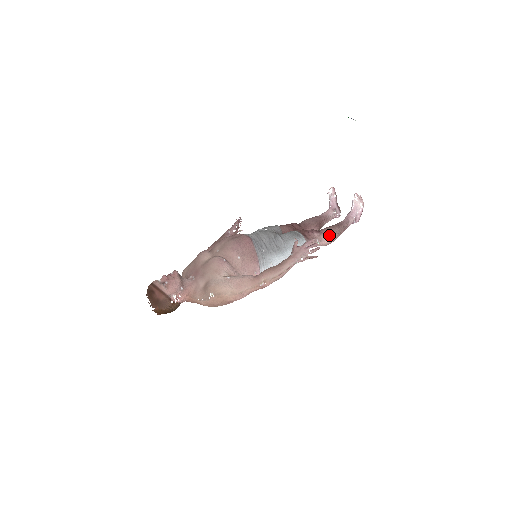
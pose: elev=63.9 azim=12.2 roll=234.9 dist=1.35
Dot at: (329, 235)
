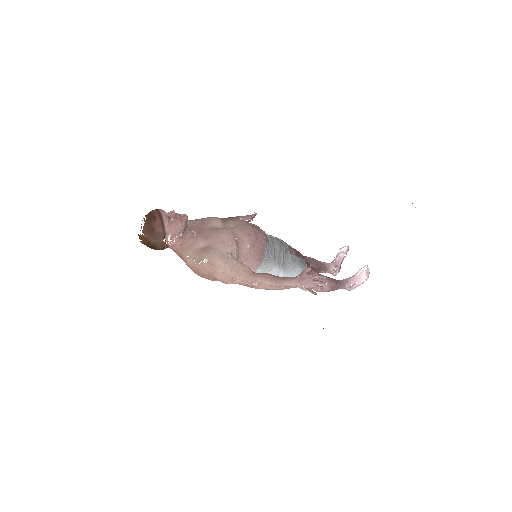
Dot at: occluded
